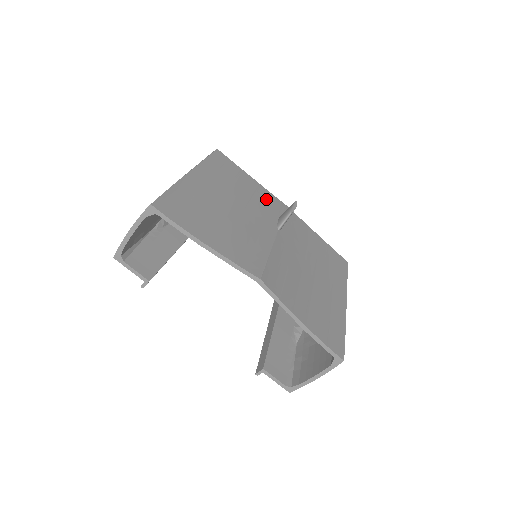
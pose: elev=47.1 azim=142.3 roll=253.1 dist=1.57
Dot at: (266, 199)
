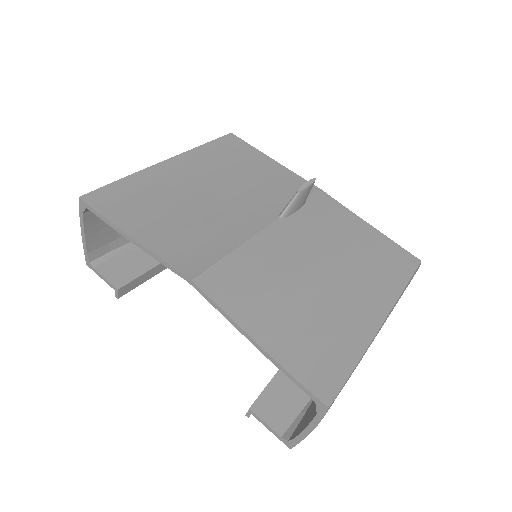
Dot at: (283, 183)
